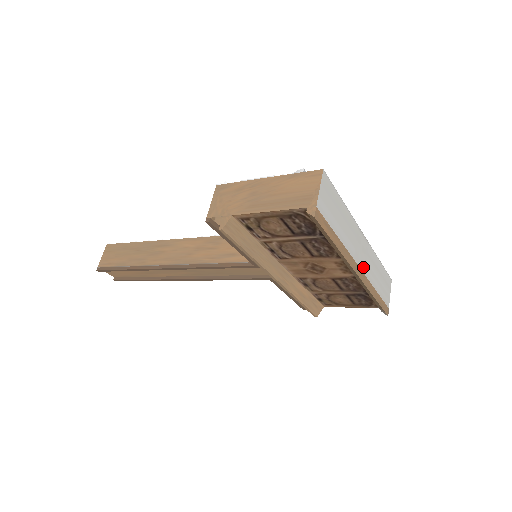
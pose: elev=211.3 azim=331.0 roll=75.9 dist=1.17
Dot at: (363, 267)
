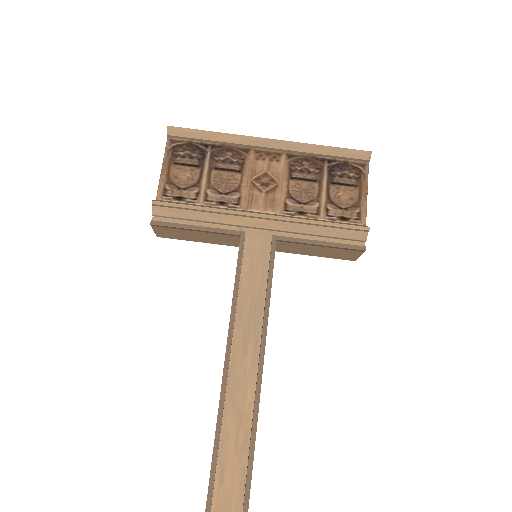
Dot at: occluded
